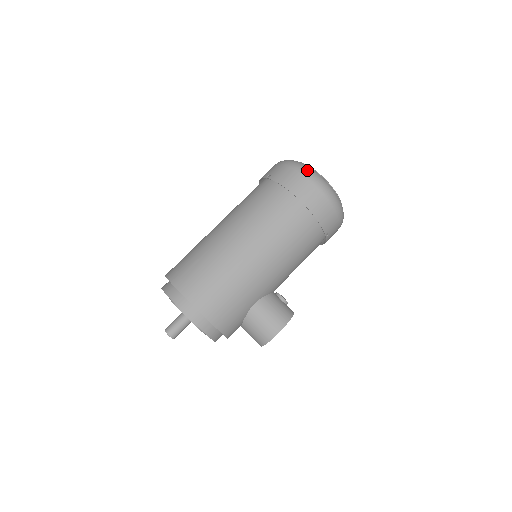
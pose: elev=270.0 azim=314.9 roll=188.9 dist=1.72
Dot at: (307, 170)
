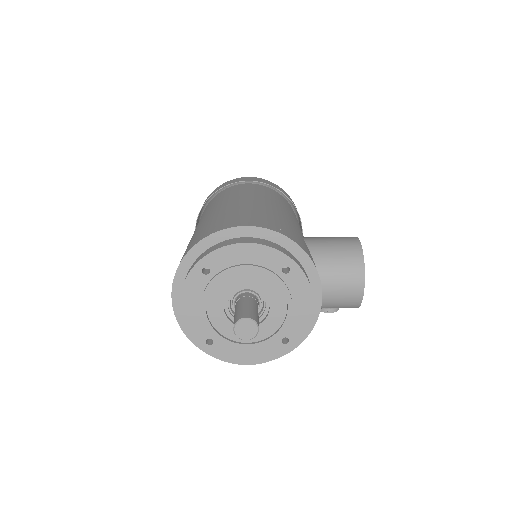
Dot at: occluded
